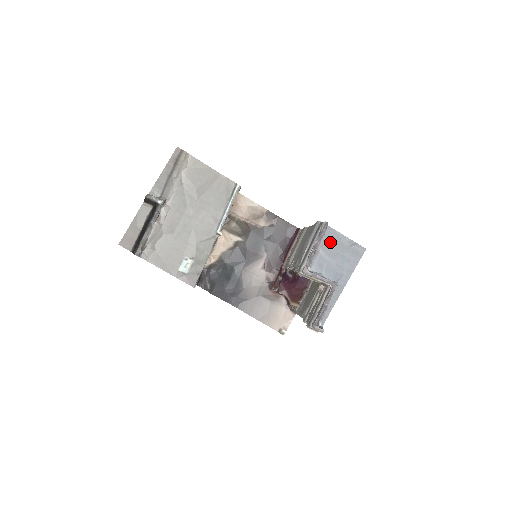
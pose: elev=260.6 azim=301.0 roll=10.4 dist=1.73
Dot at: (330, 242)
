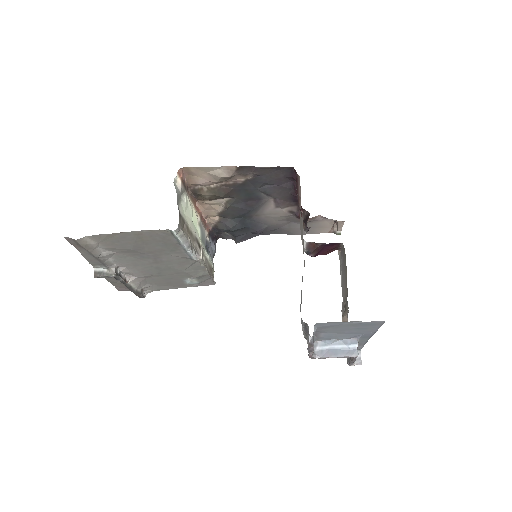
Dot at: (329, 327)
